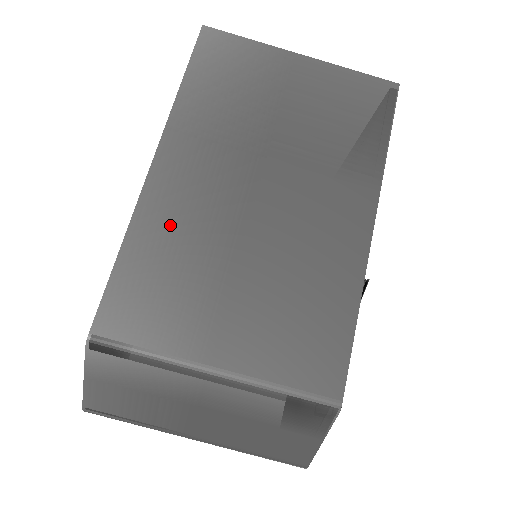
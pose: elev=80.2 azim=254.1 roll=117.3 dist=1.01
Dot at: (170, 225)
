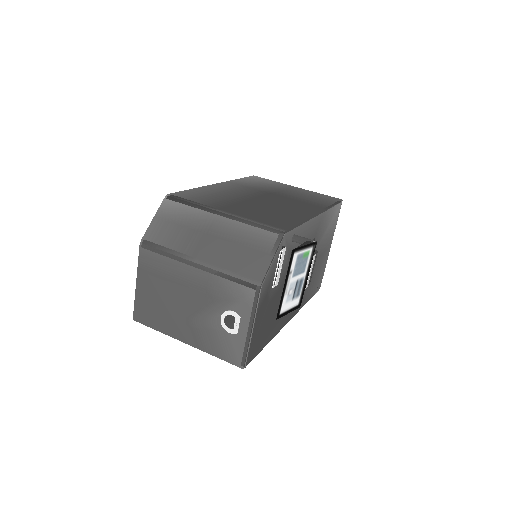
Dot at: (219, 191)
